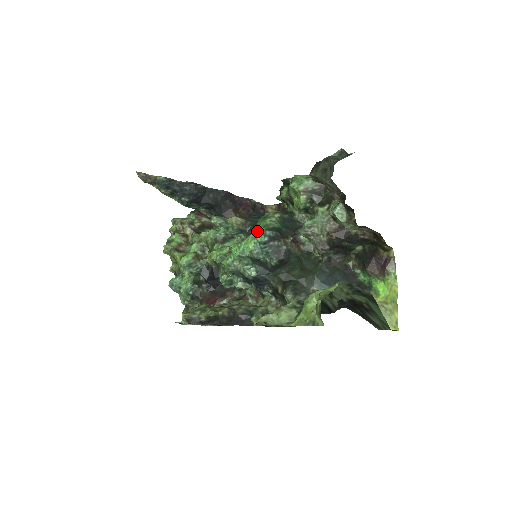
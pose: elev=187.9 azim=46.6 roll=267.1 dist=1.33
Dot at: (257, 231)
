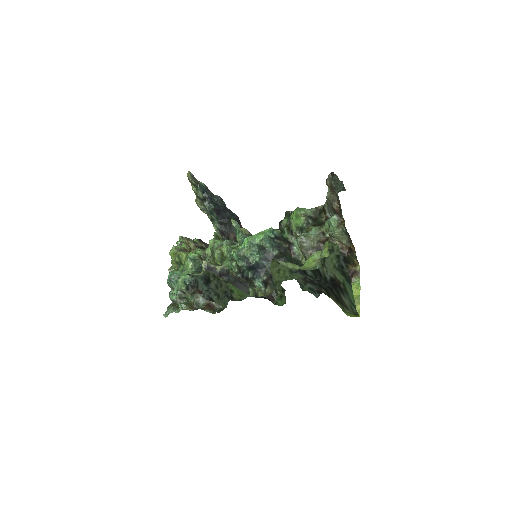
Dot at: (268, 229)
